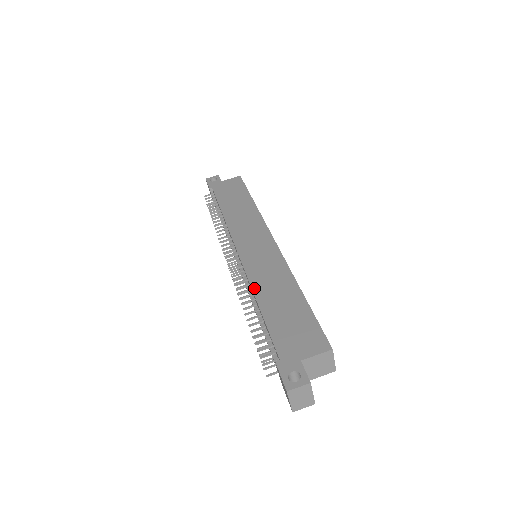
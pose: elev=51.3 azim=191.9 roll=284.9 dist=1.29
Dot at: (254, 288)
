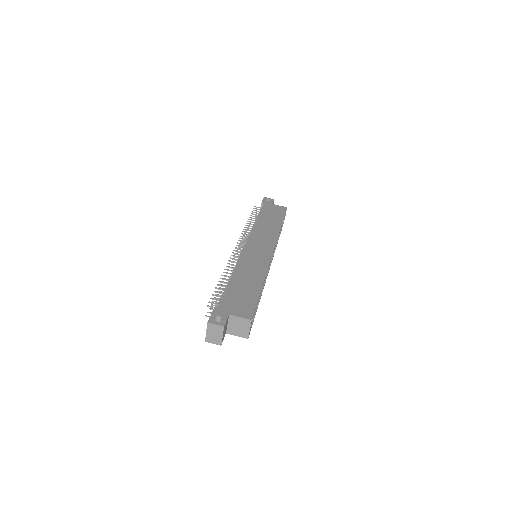
Dot at: (237, 268)
